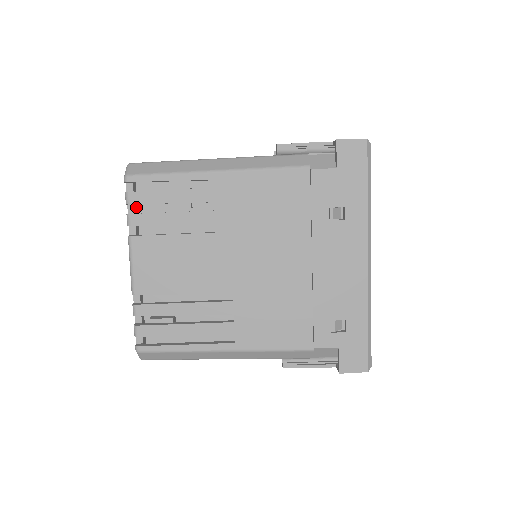
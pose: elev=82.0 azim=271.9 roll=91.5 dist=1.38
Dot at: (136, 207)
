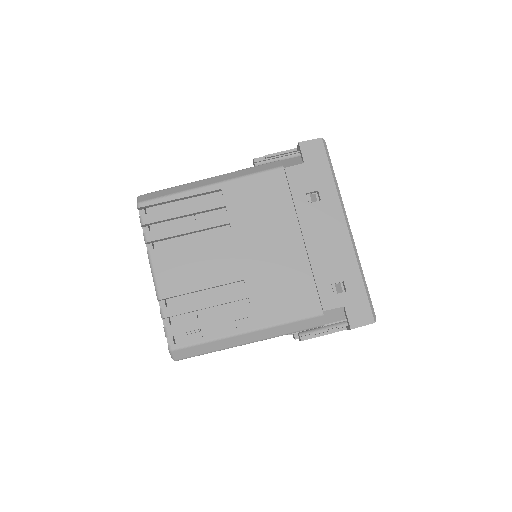
Dot at: (149, 229)
